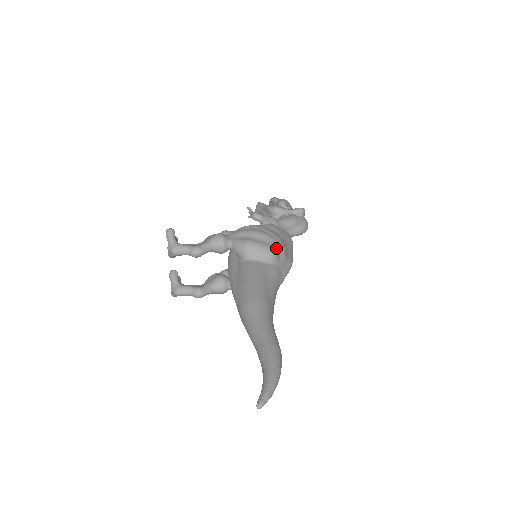
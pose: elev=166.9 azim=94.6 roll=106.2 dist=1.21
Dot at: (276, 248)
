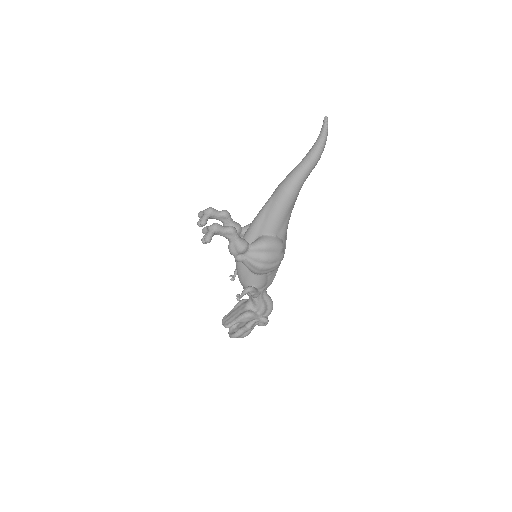
Dot at: occluded
